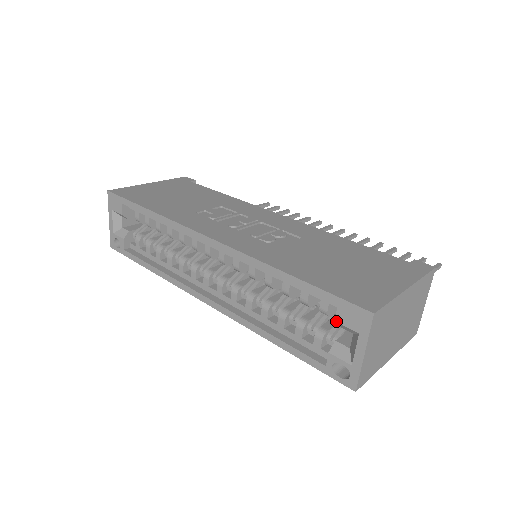
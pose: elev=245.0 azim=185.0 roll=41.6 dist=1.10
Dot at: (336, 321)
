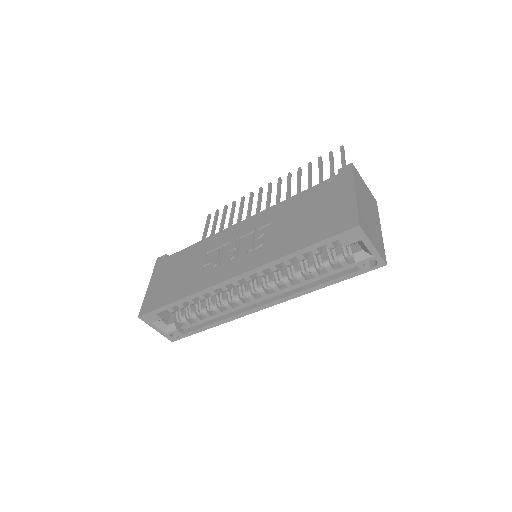
Dot at: (344, 246)
